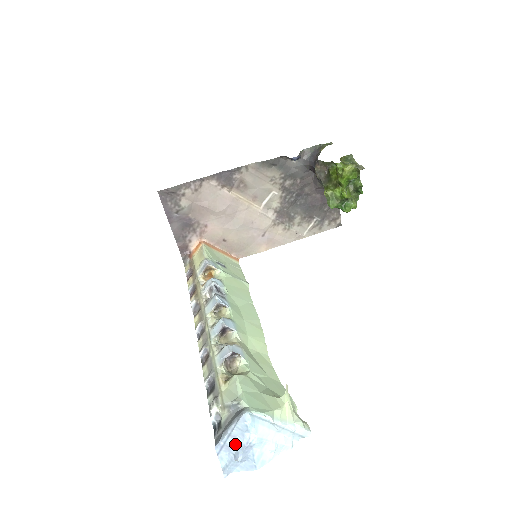
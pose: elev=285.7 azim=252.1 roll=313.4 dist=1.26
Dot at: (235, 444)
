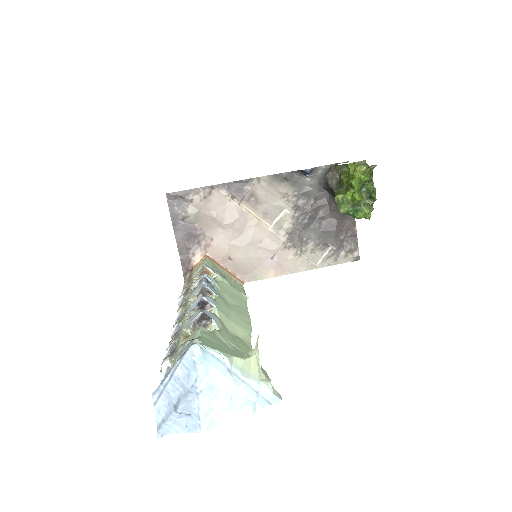
Dot at: (177, 389)
